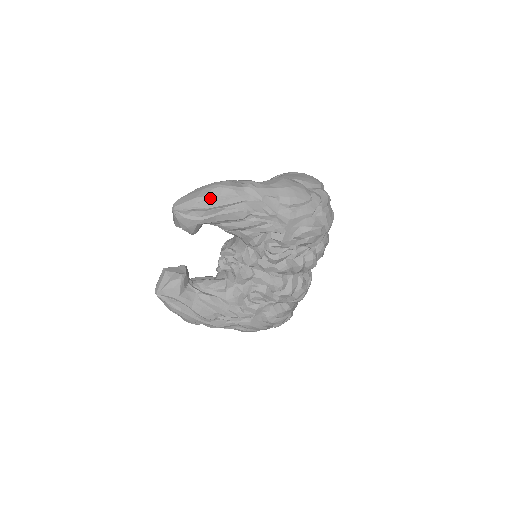
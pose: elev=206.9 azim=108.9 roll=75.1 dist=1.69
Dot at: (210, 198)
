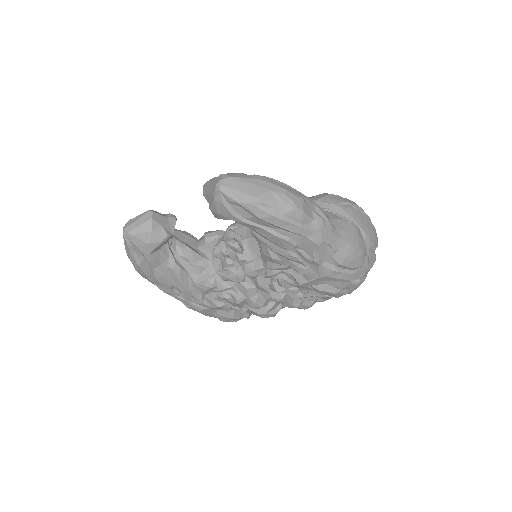
Dot at: (271, 210)
